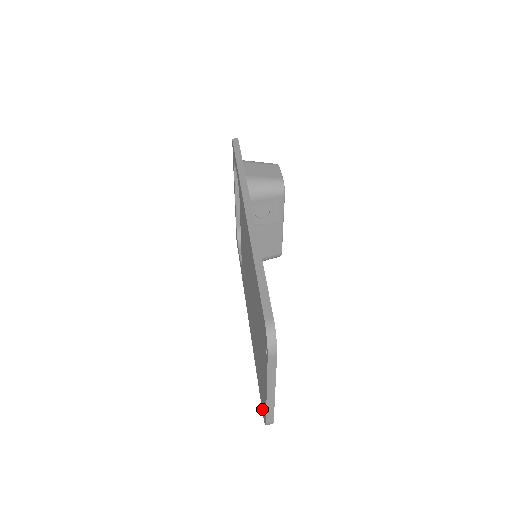
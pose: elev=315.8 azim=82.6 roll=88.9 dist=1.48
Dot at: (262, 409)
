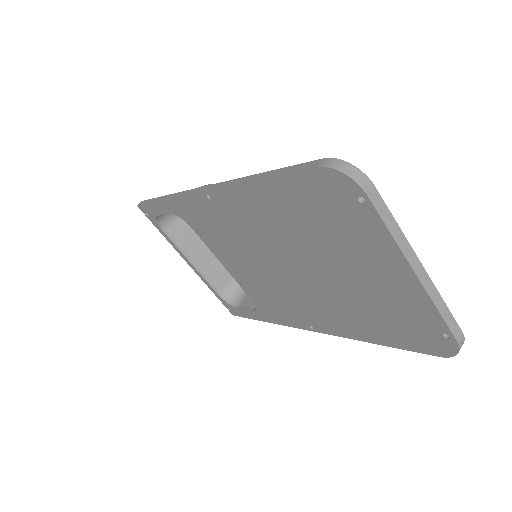
Dot at: (434, 351)
